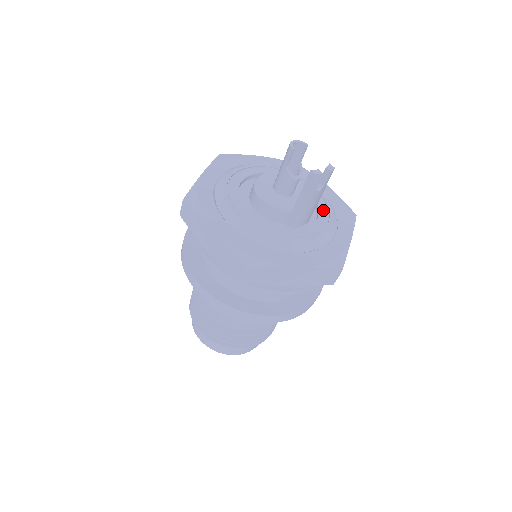
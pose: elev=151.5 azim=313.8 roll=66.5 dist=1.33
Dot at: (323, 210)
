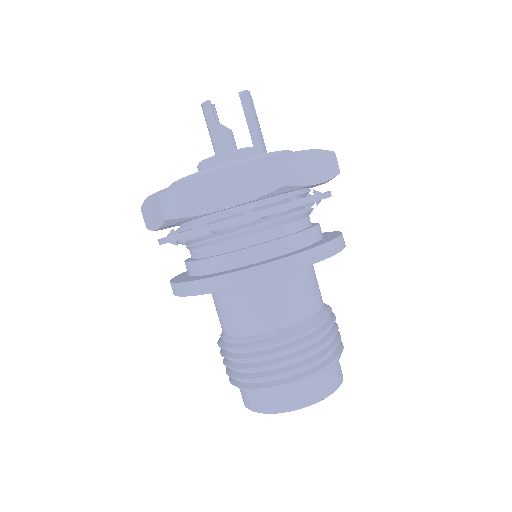
Dot at: occluded
